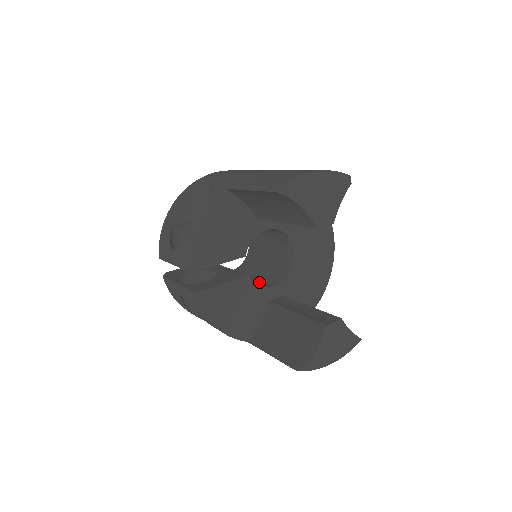
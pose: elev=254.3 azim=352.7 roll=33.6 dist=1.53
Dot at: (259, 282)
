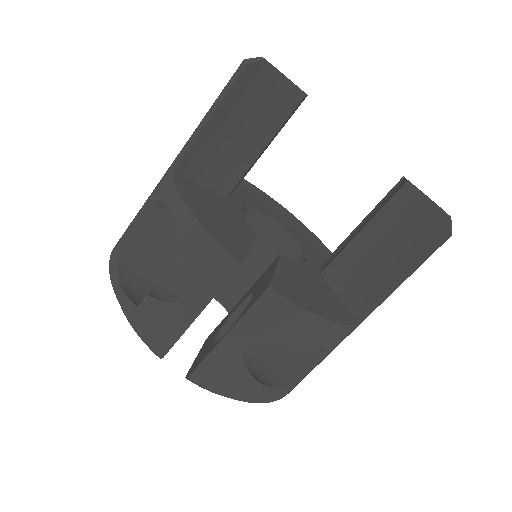
Dot at: occluded
